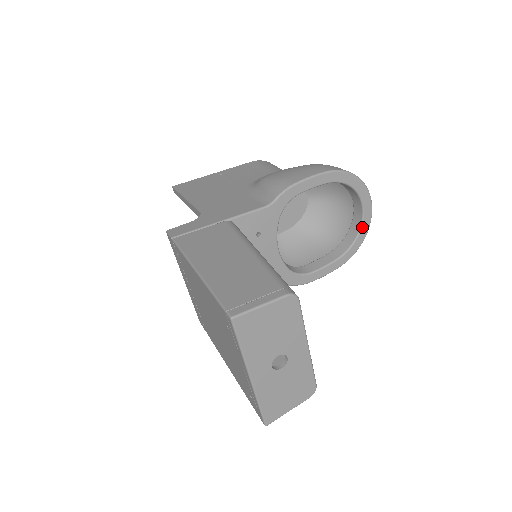
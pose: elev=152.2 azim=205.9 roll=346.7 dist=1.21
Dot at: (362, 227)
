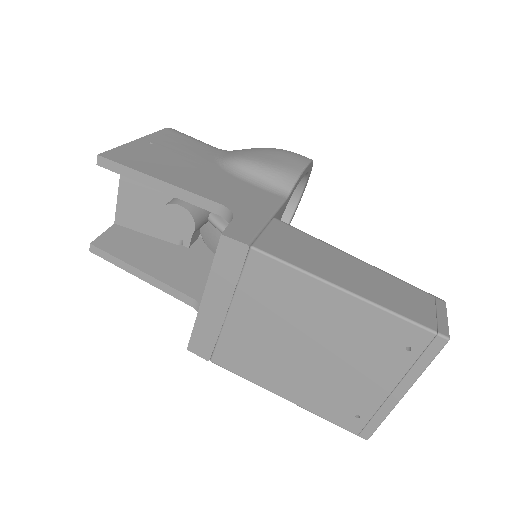
Dot at: occluded
